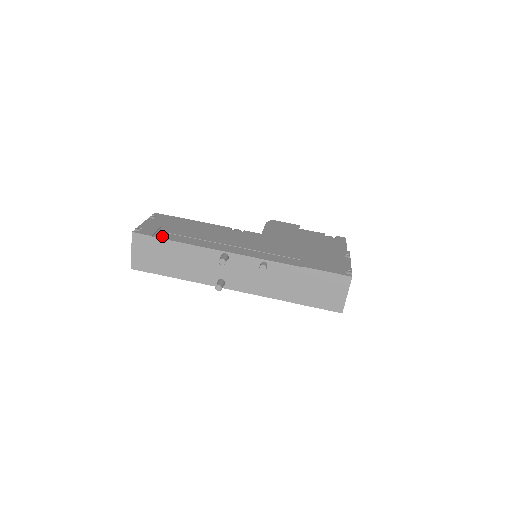
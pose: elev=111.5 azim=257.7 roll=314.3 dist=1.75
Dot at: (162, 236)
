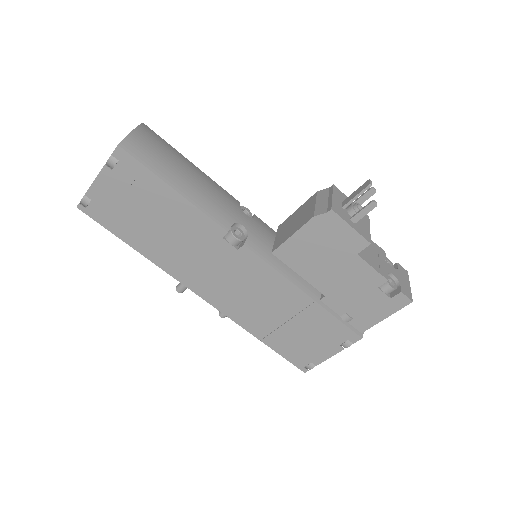
Dot at: (115, 229)
